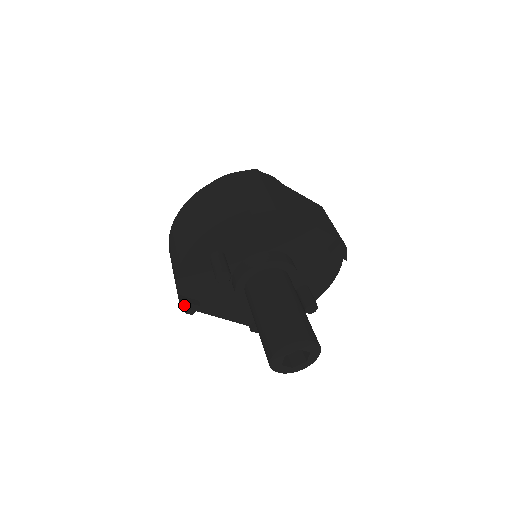
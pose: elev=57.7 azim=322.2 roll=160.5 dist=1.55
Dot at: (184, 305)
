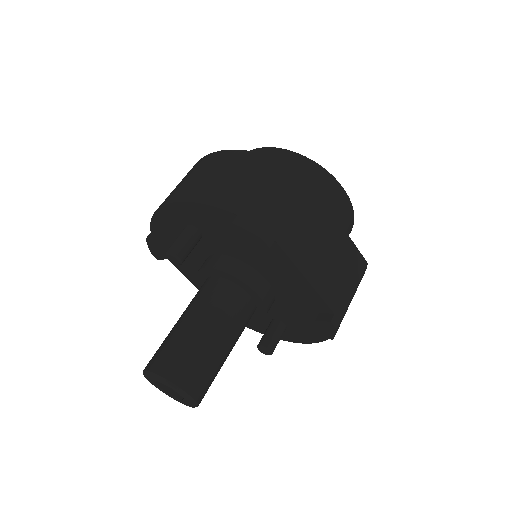
Dot at: (151, 246)
